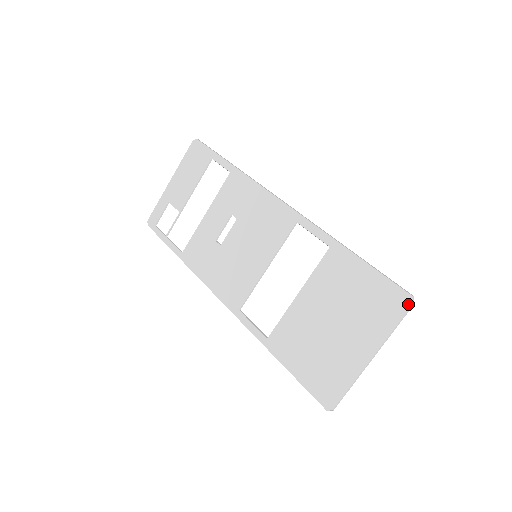
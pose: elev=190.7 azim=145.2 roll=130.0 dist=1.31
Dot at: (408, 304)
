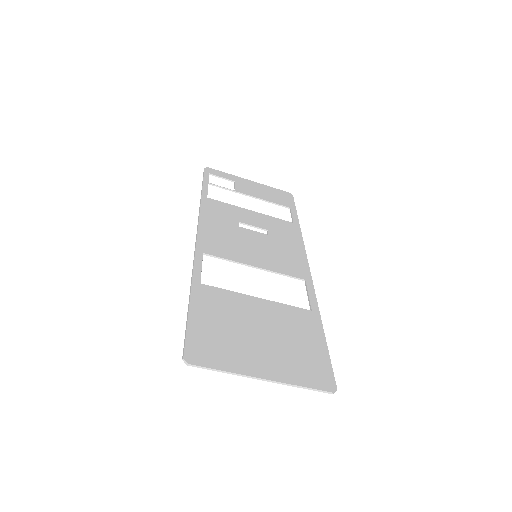
Dot at: (329, 388)
